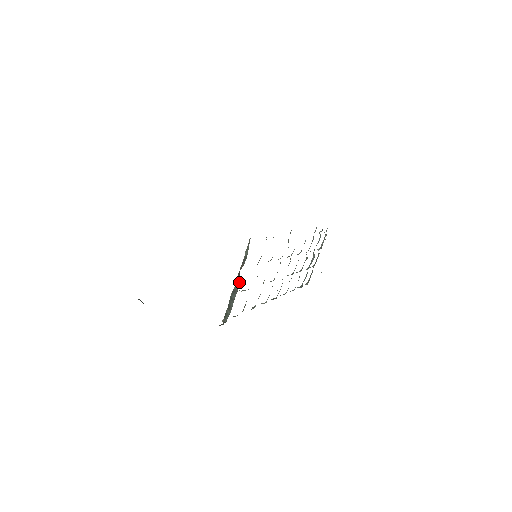
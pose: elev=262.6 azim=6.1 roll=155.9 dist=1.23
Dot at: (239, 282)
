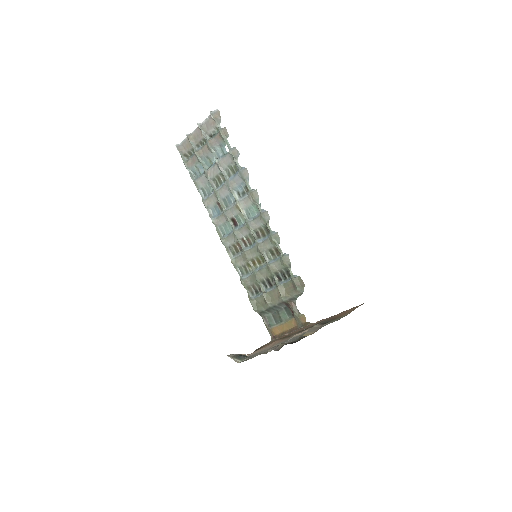
Dot at: (285, 306)
